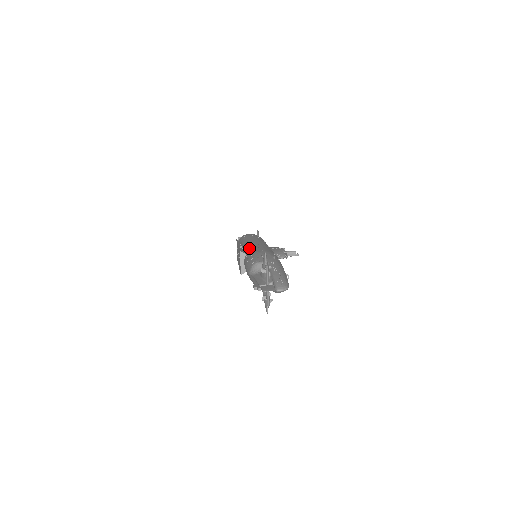
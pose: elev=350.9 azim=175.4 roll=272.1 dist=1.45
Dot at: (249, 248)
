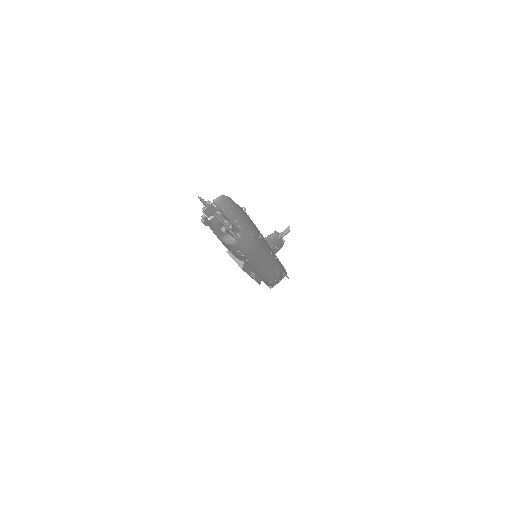
Dot at: occluded
